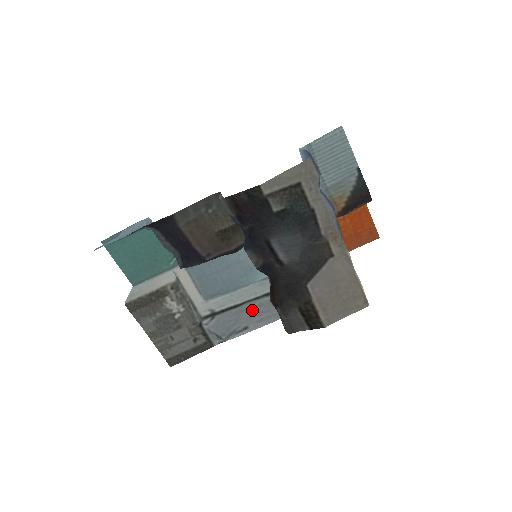
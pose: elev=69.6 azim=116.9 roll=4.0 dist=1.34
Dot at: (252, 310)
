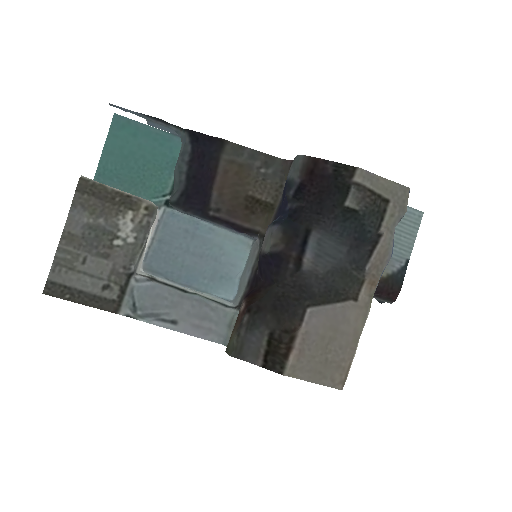
Dot at: (201, 307)
